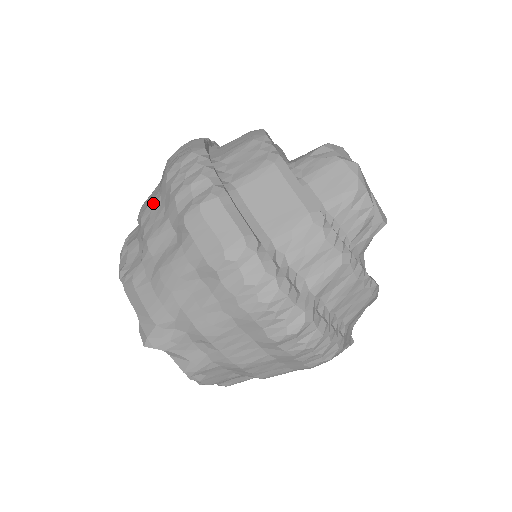
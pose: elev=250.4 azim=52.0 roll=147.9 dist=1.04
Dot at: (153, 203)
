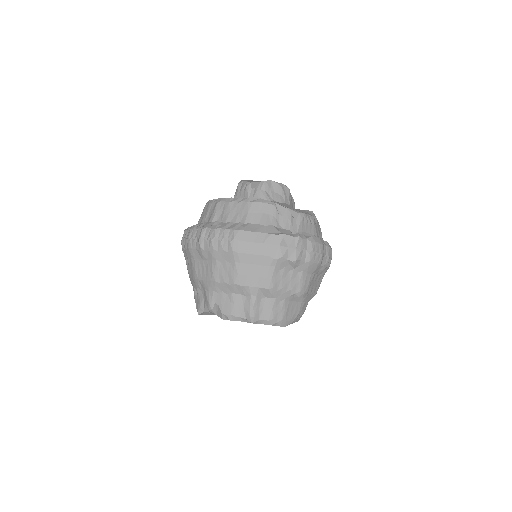
Dot at: occluded
